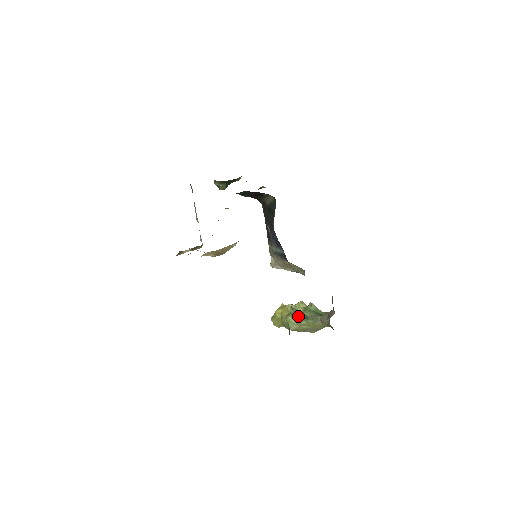
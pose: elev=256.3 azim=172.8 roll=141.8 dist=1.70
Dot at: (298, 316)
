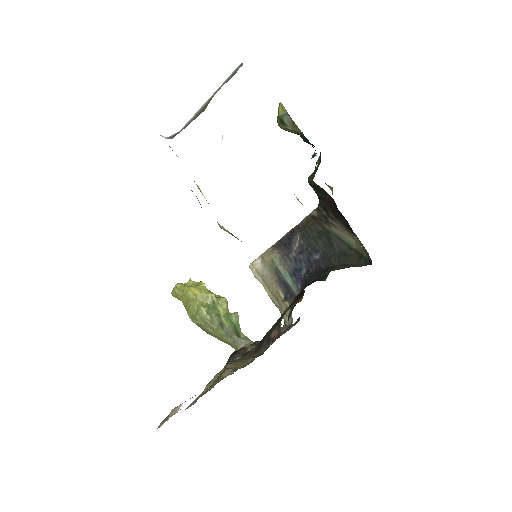
Dot at: (215, 317)
